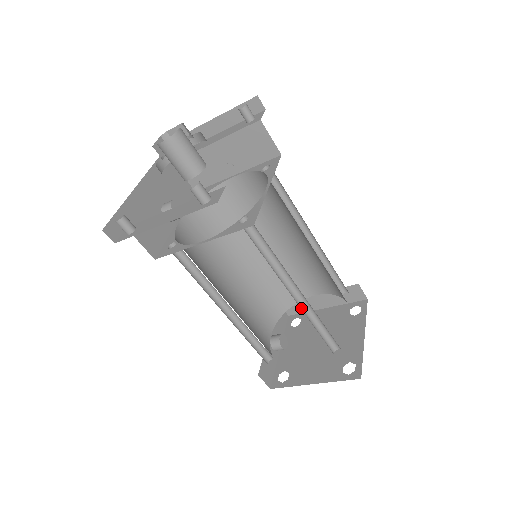
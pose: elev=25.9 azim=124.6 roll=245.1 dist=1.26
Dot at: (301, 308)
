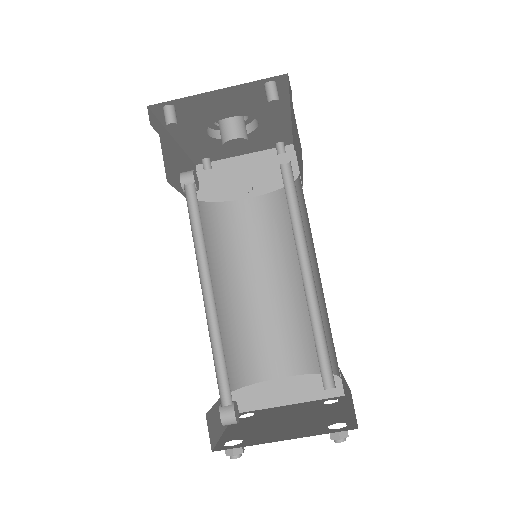
Dot at: occluded
